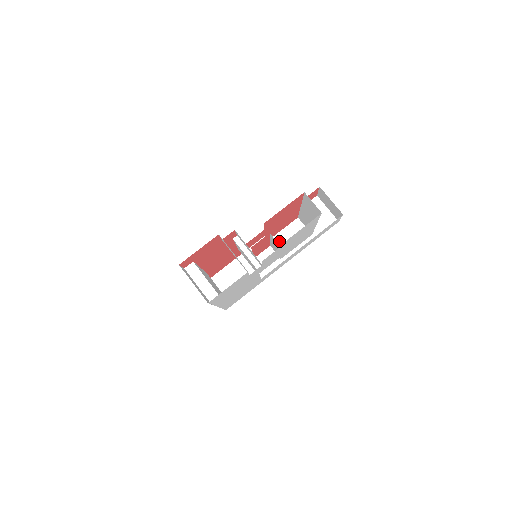
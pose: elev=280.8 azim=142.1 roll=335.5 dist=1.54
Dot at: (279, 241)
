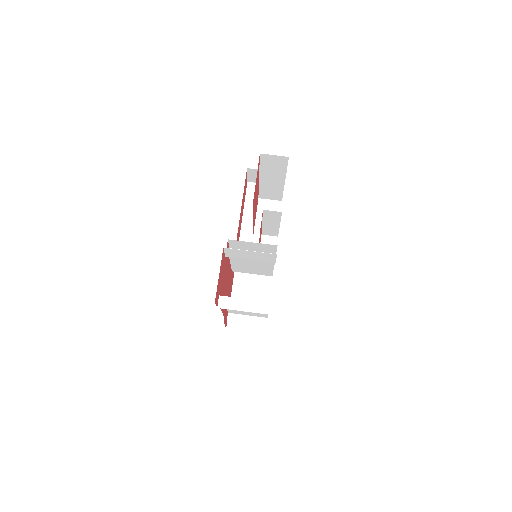
Dot at: occluded
